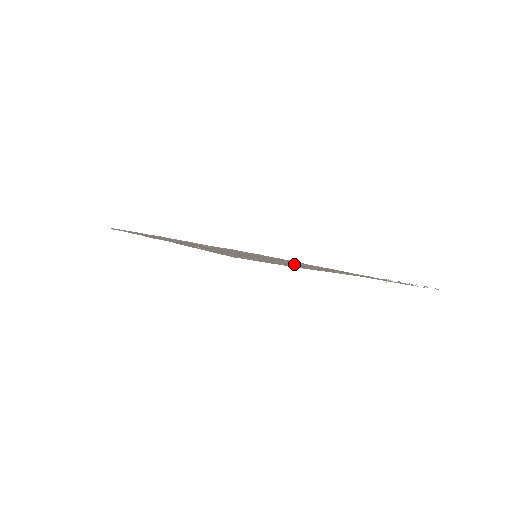
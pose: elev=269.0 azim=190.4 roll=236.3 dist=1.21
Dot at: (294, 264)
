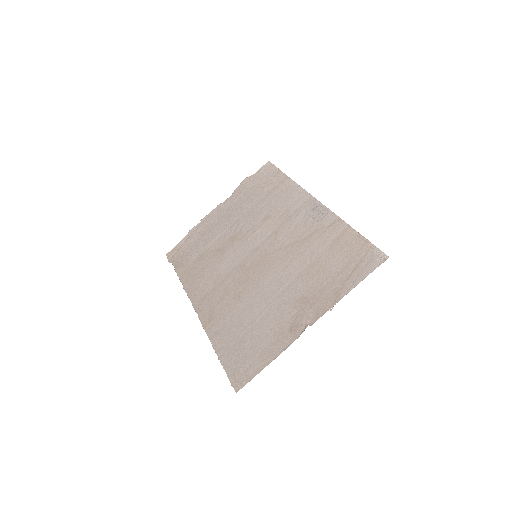
Dot at: (276, 292)
